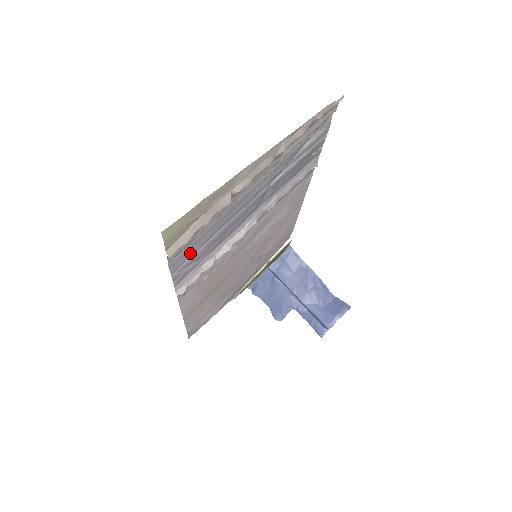
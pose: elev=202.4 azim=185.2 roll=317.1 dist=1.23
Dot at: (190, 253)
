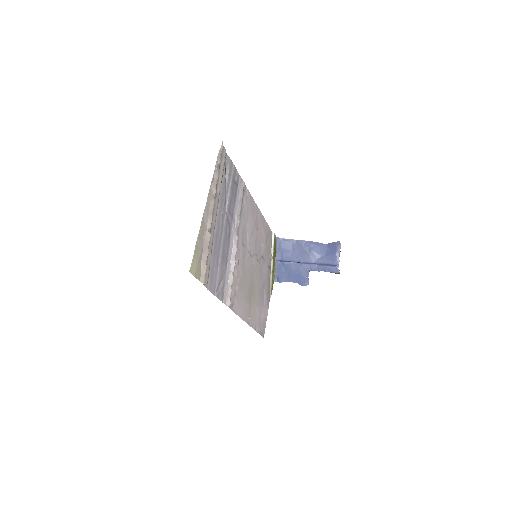
Dot at: (214, 277)
